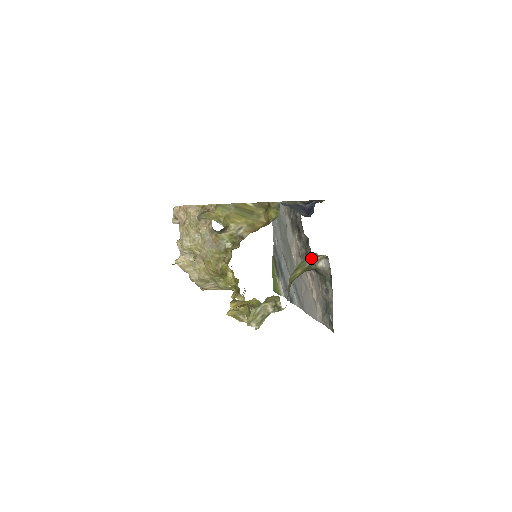
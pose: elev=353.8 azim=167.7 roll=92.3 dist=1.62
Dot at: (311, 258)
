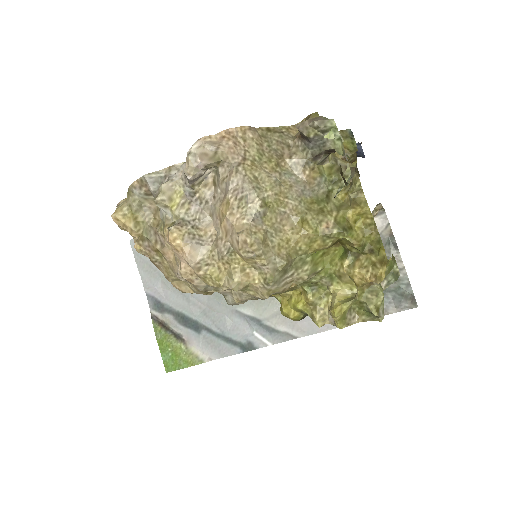
Dot at: (372, 214)
